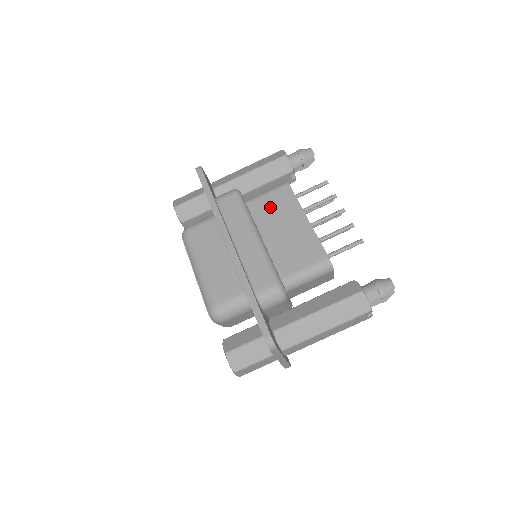
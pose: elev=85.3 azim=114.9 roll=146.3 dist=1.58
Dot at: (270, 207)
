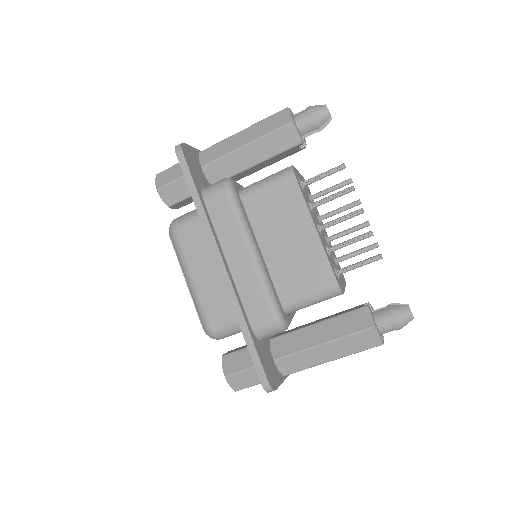
Dot at: (270, 206)
